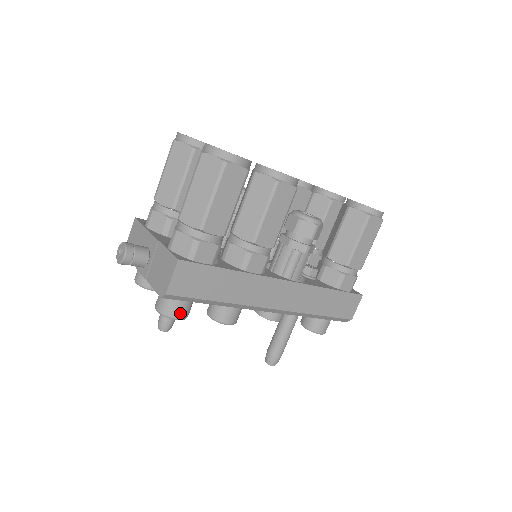
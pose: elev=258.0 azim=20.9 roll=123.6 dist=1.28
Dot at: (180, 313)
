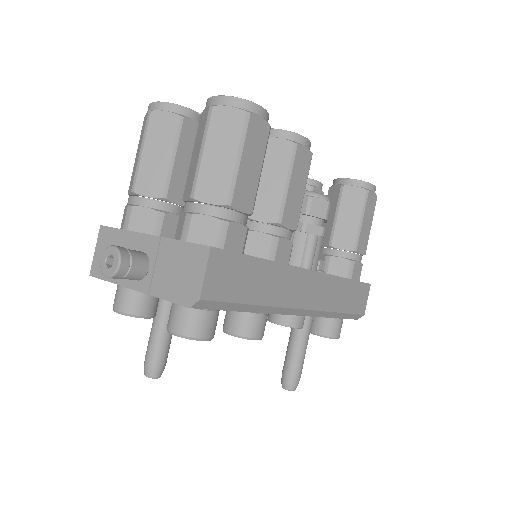
Dot at: (209, 330)
